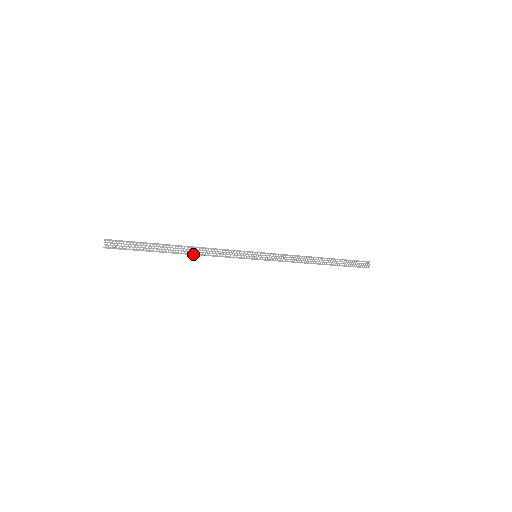
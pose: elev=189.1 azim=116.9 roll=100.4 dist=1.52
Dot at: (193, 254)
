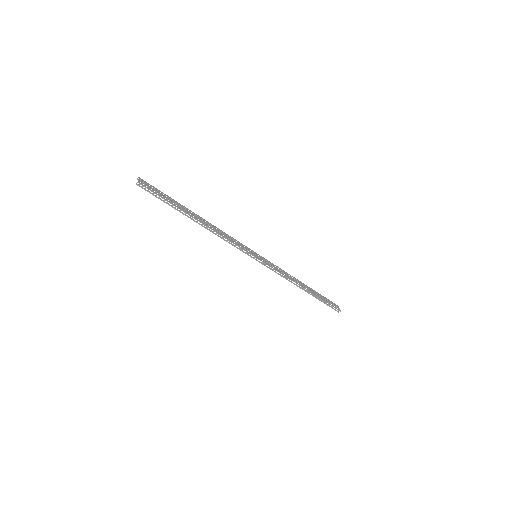
Dot at: (209, 227)
